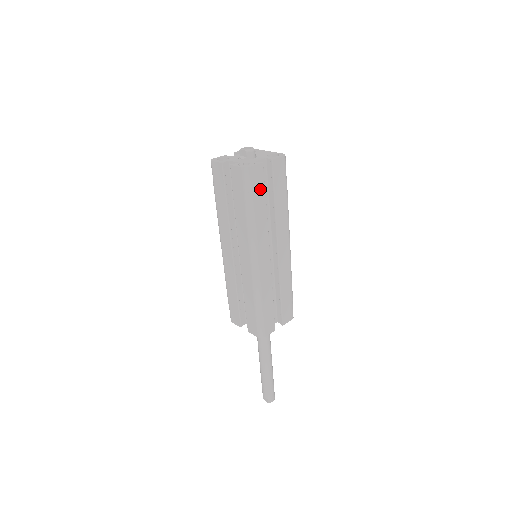
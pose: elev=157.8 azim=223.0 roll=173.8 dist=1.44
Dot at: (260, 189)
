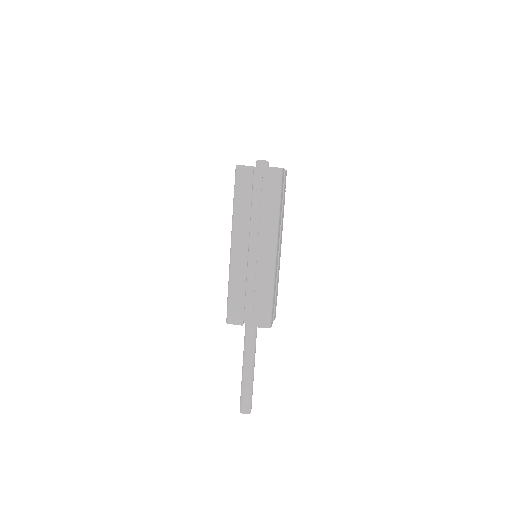
Dot at: (282, 189)
